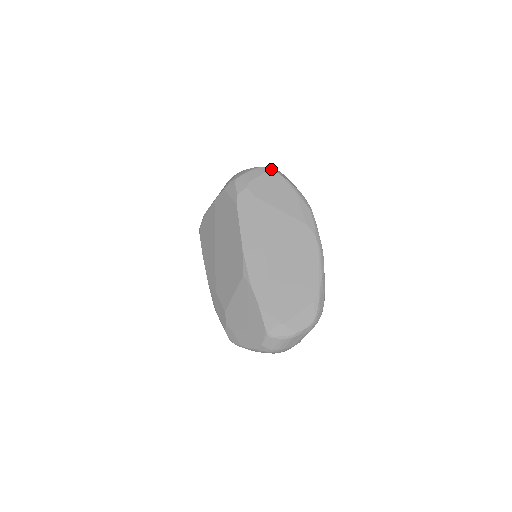
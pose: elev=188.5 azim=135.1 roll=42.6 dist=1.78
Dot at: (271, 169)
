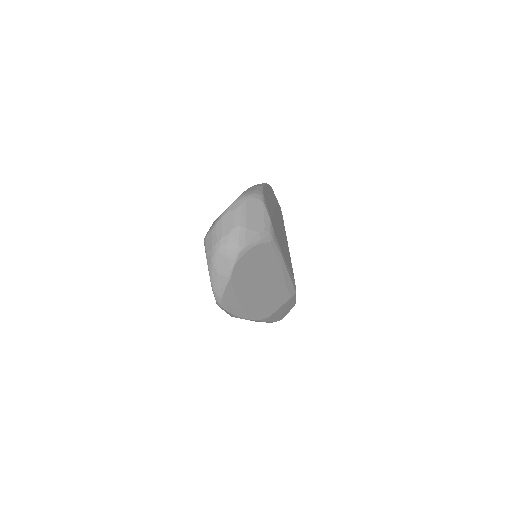
Dot at: occluded
